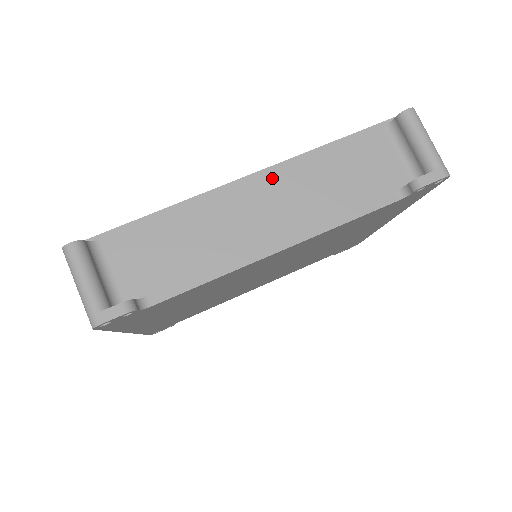
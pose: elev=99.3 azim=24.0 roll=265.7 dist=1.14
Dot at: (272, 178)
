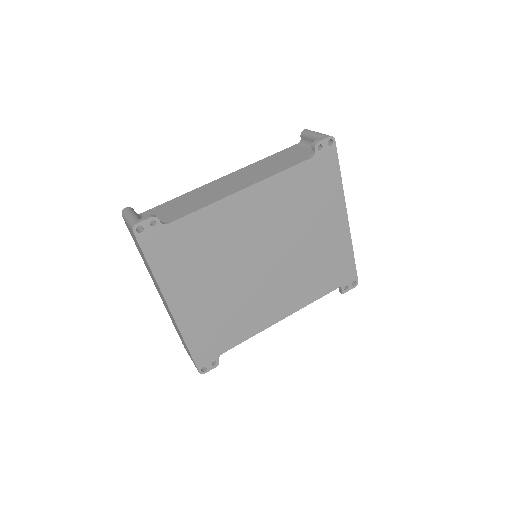
Dot at: (237, 173)
